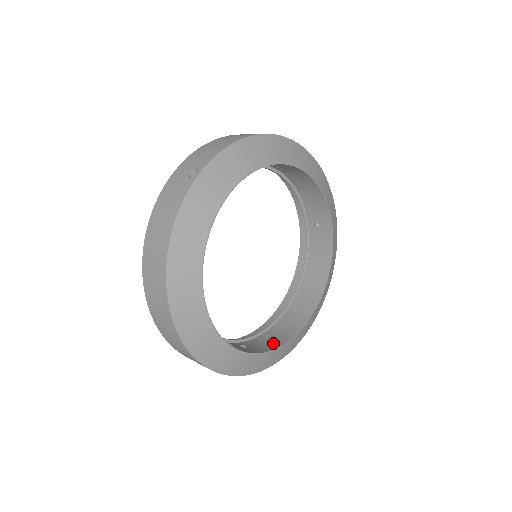
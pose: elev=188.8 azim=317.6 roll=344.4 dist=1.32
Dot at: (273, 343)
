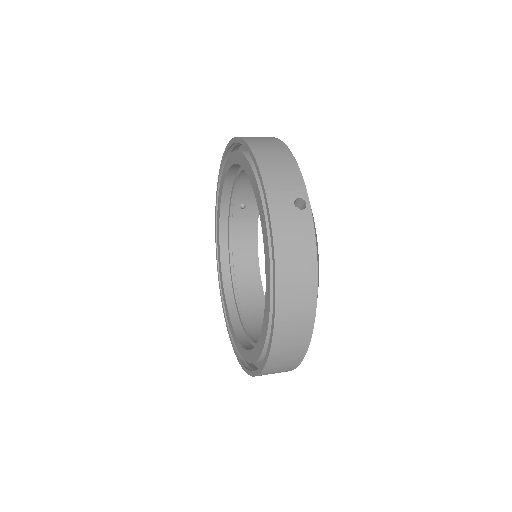
Dot at: occluded
